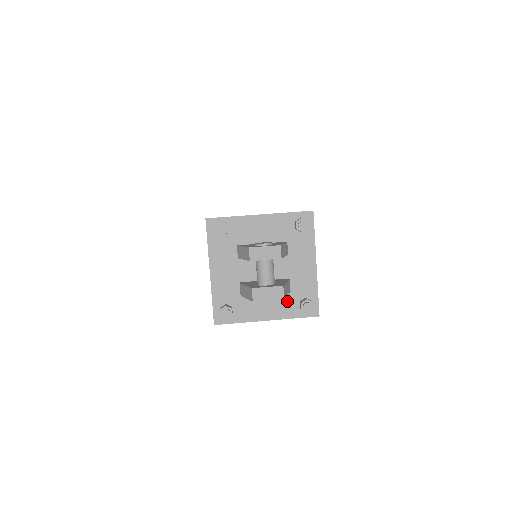
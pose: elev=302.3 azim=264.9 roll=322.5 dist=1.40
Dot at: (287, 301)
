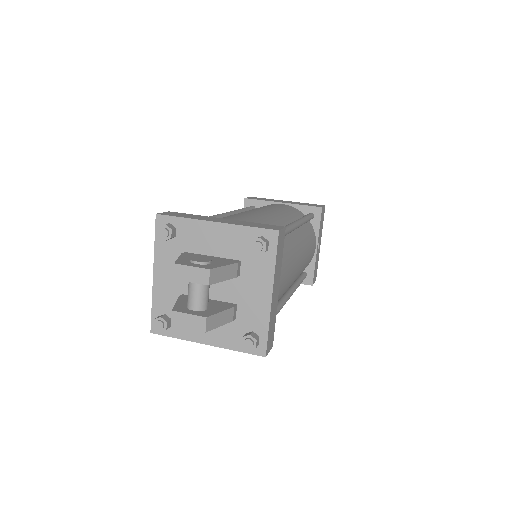
Dot at: (231, 329)
